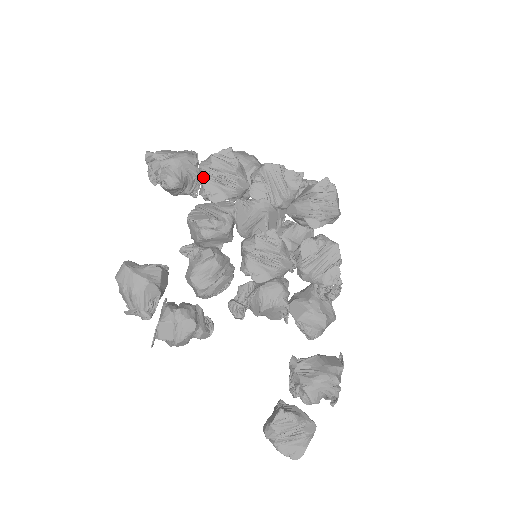
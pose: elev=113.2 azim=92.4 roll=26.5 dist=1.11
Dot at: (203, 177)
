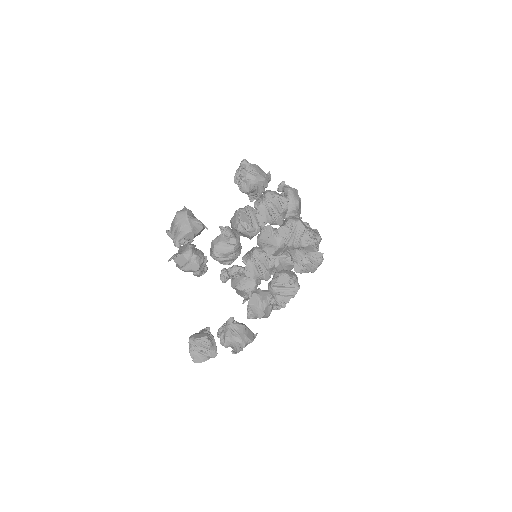
Dot at: (263, 202)
